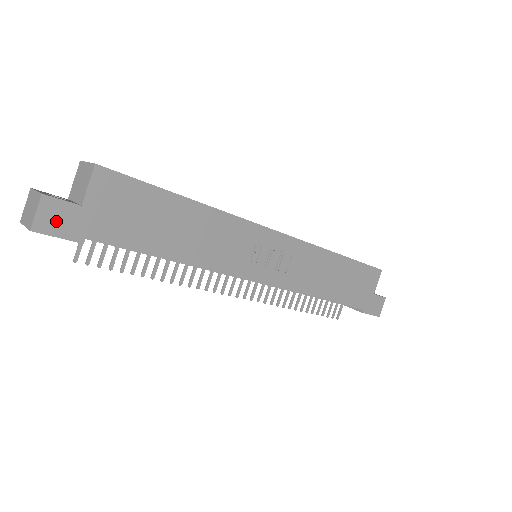
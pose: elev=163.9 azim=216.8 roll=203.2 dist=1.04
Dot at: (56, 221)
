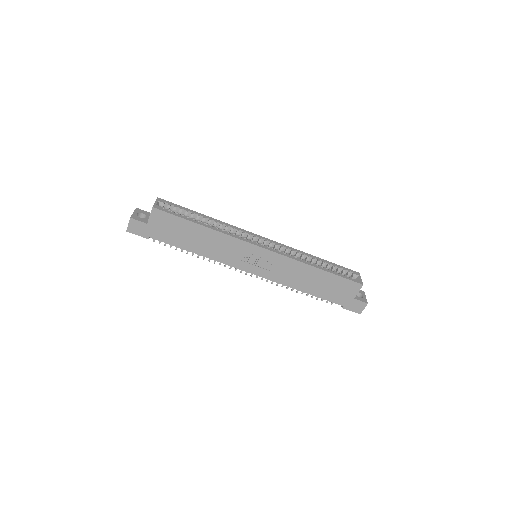
Dot at: (137, 229)
